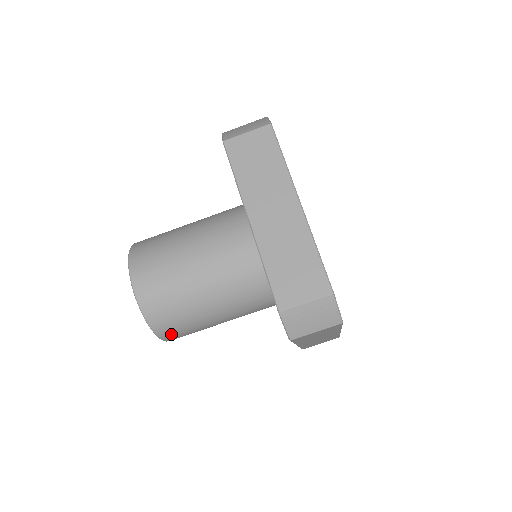
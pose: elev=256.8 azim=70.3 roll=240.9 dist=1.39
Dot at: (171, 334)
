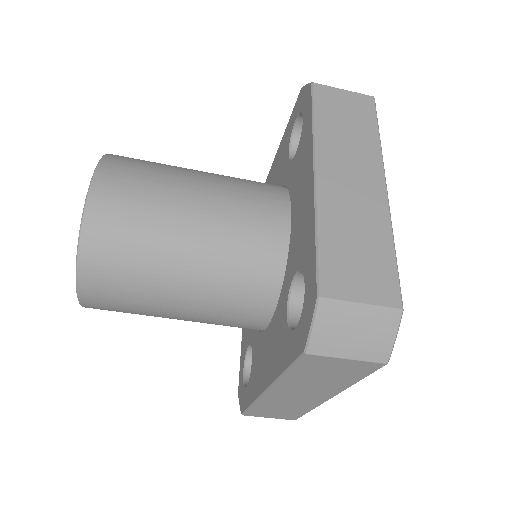
Dot at: occluded
